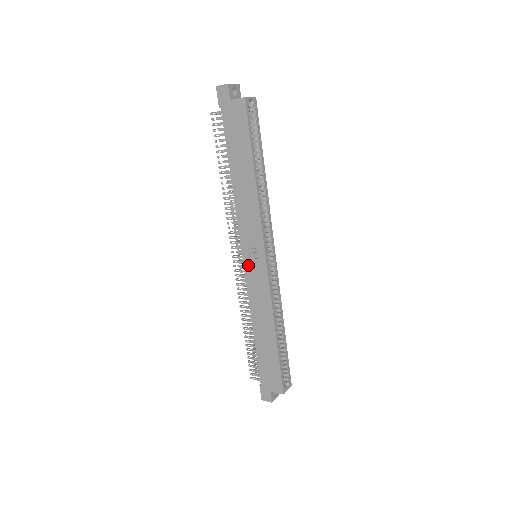
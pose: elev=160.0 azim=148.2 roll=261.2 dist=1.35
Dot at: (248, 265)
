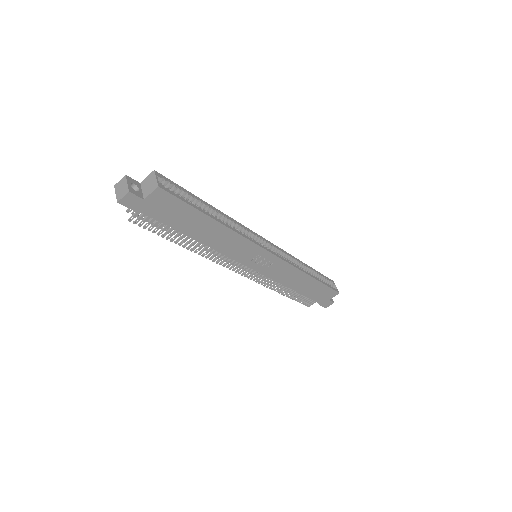
Dot at: (259, 268)
